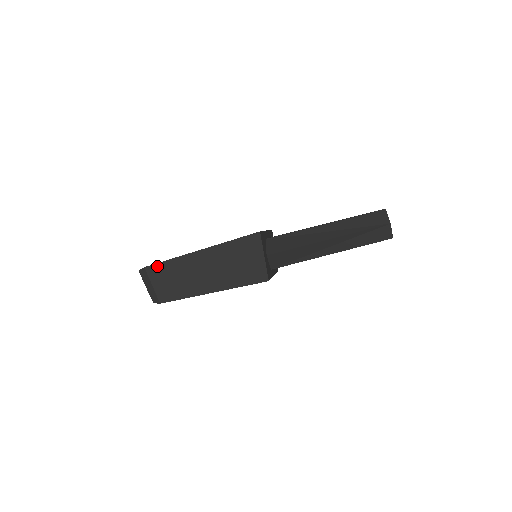
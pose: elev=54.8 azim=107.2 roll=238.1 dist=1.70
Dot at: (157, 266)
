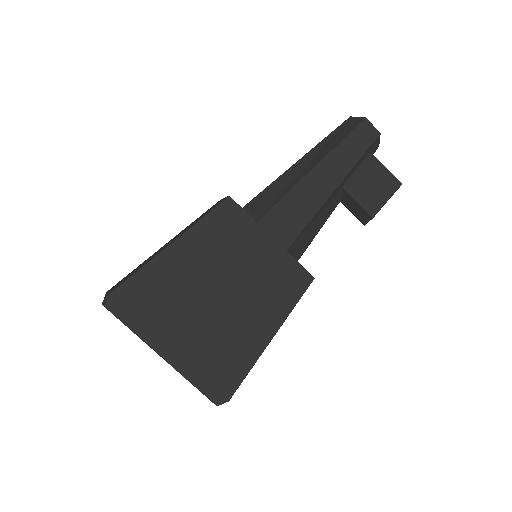
Dot at: occluded
